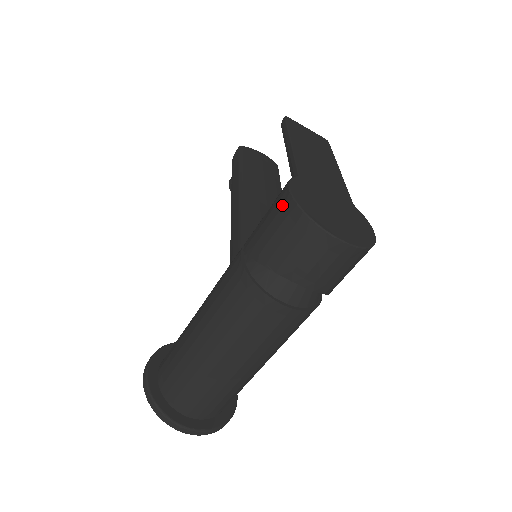
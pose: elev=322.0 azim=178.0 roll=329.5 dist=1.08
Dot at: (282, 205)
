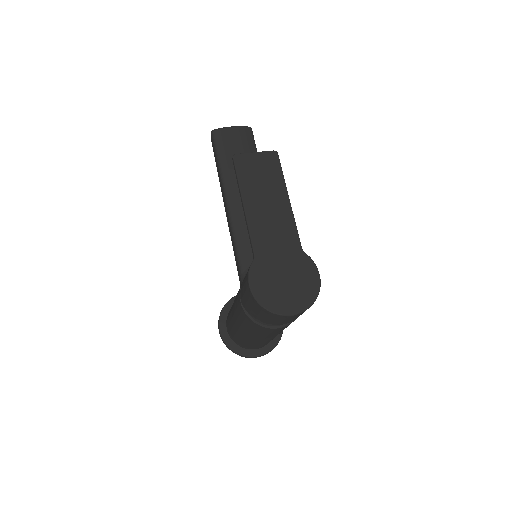
Dot at: (249, 295)
